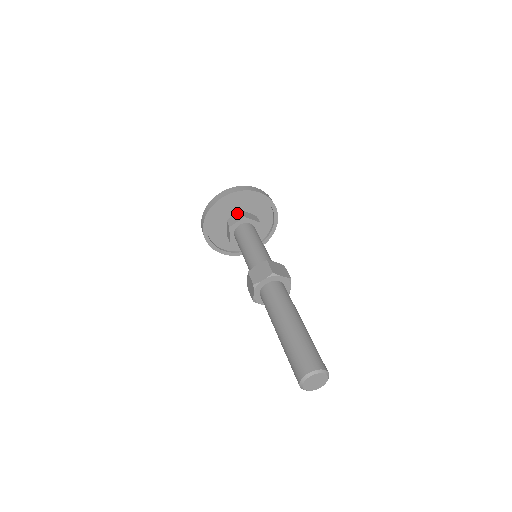
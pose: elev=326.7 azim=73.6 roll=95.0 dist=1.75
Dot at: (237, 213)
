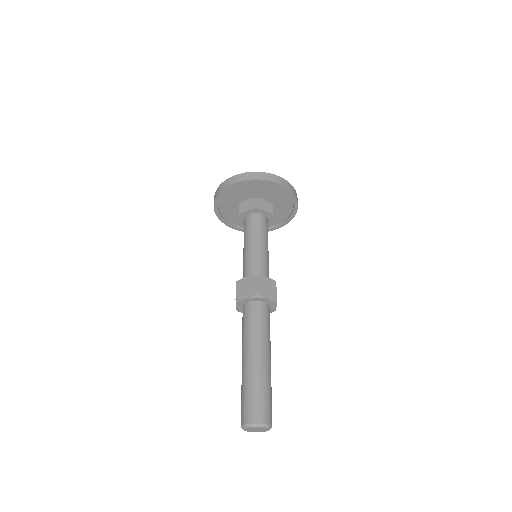
Dot at: (250, 199)
